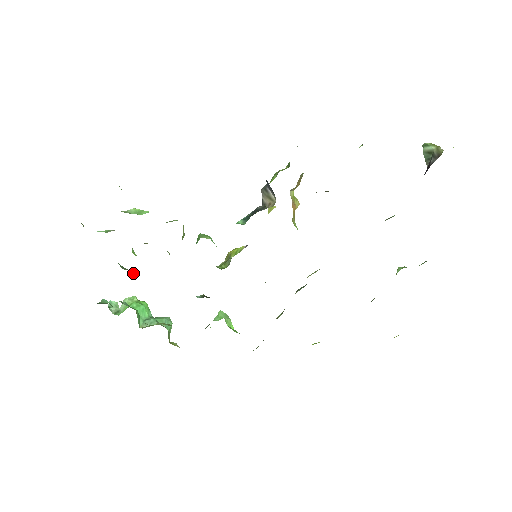
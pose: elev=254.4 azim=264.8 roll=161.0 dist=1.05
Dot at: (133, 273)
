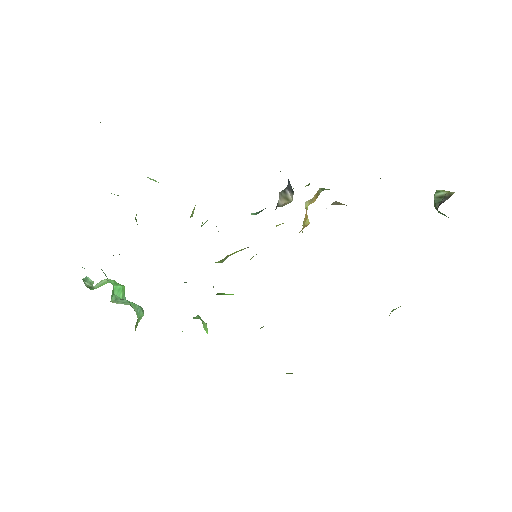
Dot at: occluded
